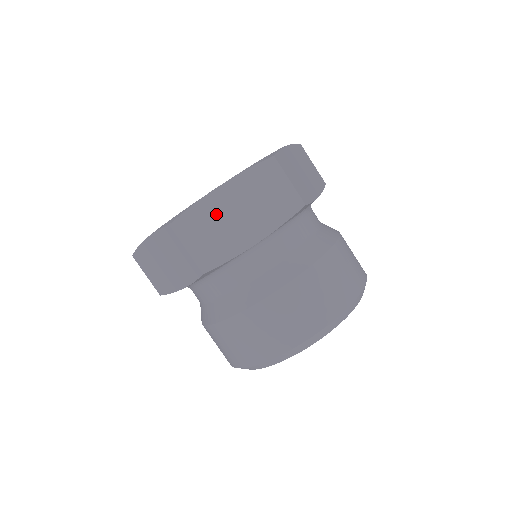
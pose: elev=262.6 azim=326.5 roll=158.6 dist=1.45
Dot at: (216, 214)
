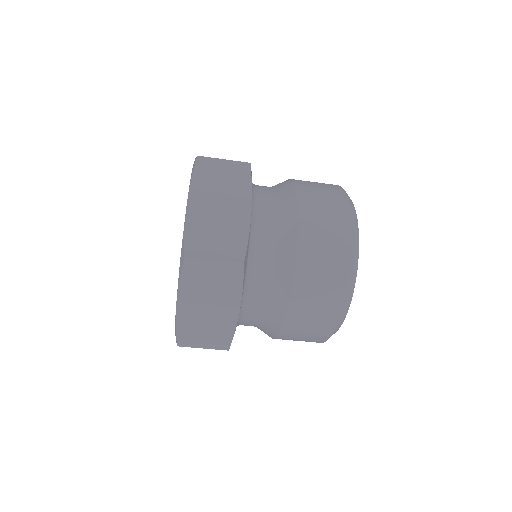
Dot at: (195, 319)
